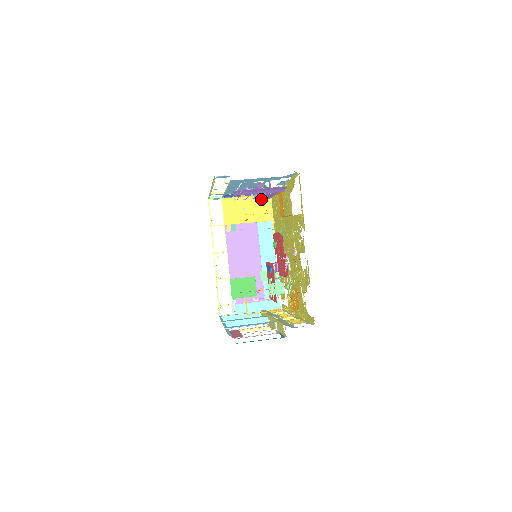
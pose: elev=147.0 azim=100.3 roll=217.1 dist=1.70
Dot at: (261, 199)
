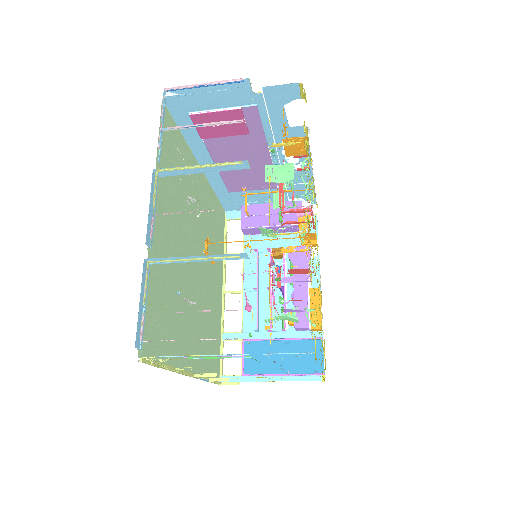
Dot at: occluded
